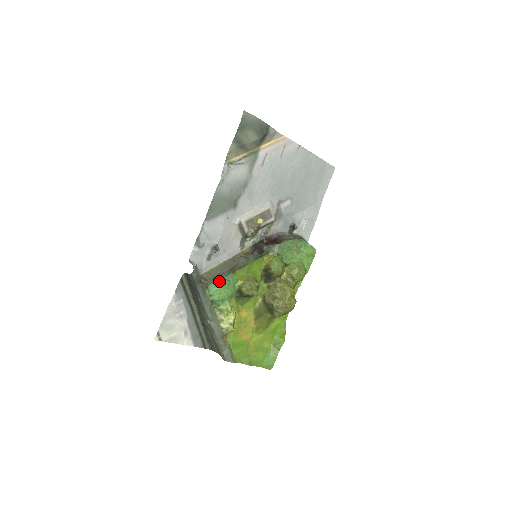
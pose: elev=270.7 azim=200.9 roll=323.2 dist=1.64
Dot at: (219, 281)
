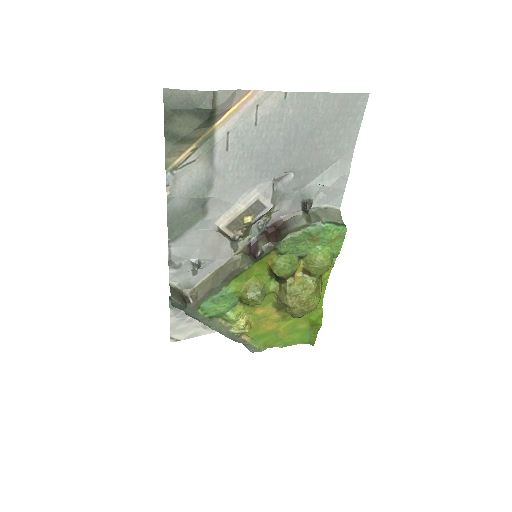
Dot at: (210, 299)
